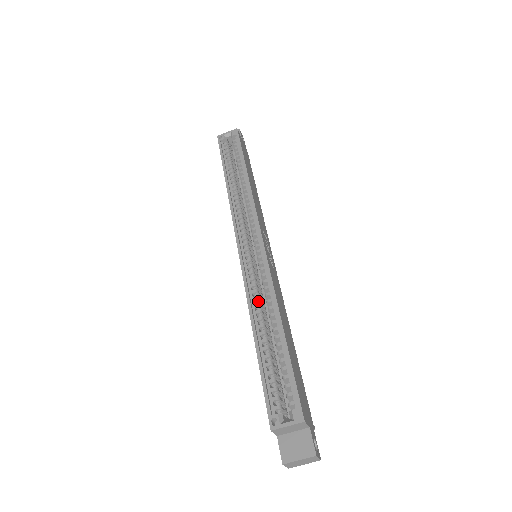
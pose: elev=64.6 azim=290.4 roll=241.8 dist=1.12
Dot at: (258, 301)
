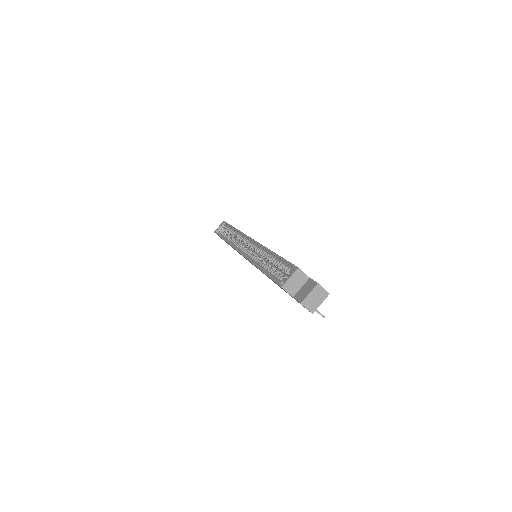
Dot at: (258, 260)
